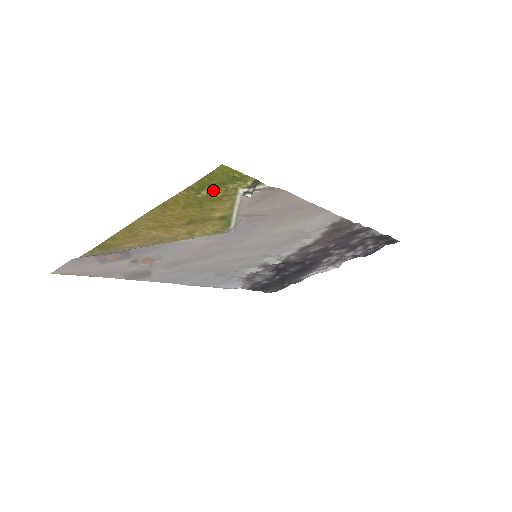
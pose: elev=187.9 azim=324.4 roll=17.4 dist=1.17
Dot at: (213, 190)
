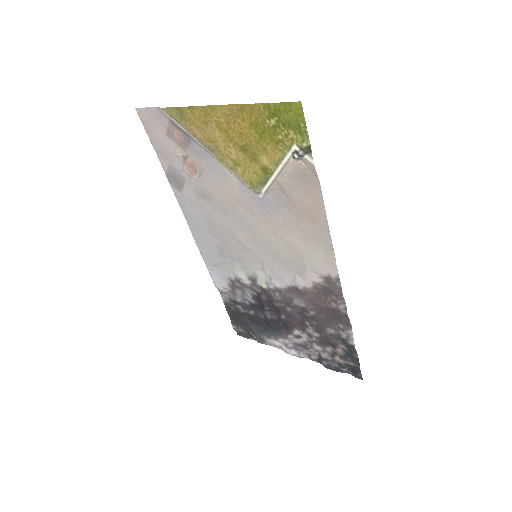
Dot at: (279, 126)
